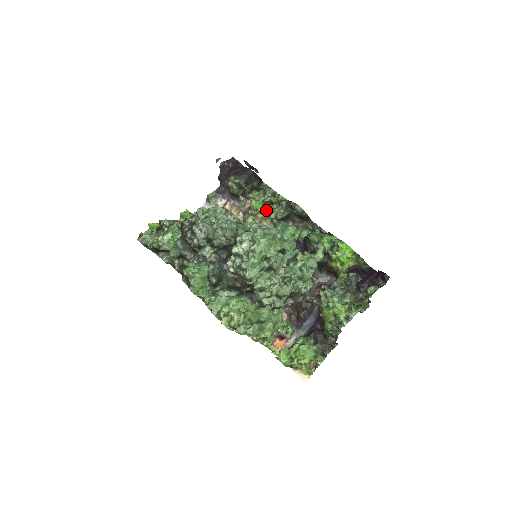
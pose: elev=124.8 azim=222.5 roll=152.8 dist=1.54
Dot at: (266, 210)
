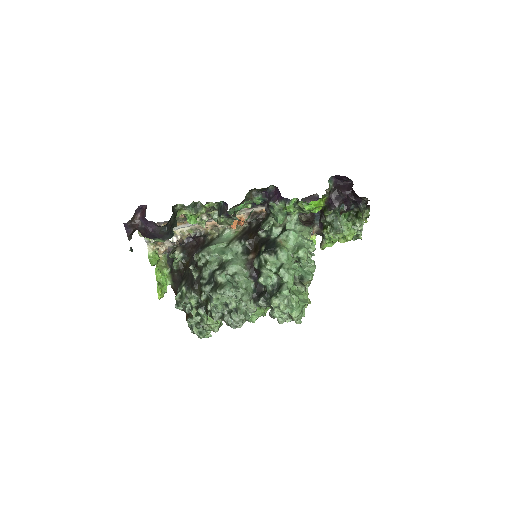
Dot at: occluded
